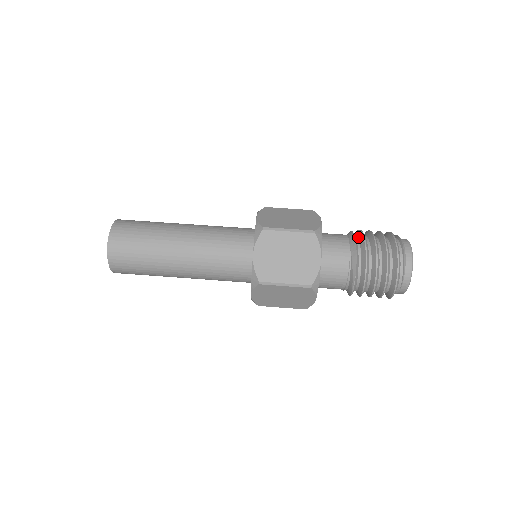
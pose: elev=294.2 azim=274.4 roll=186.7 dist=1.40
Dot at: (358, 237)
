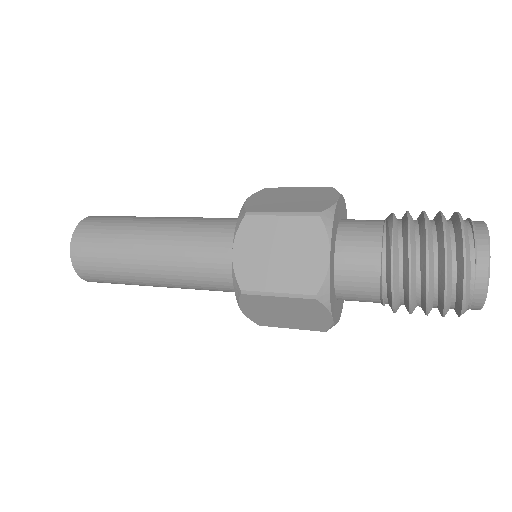
Dot at: occluded
